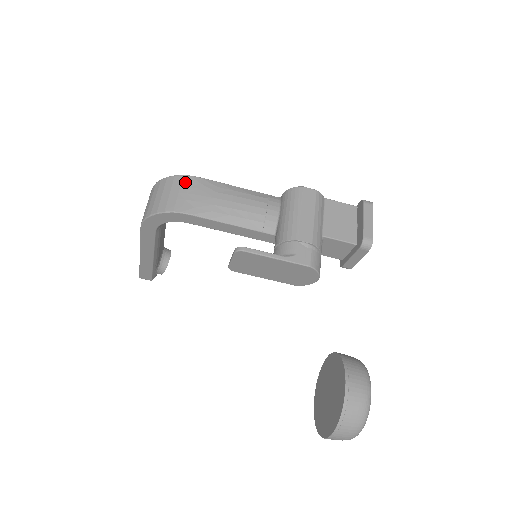
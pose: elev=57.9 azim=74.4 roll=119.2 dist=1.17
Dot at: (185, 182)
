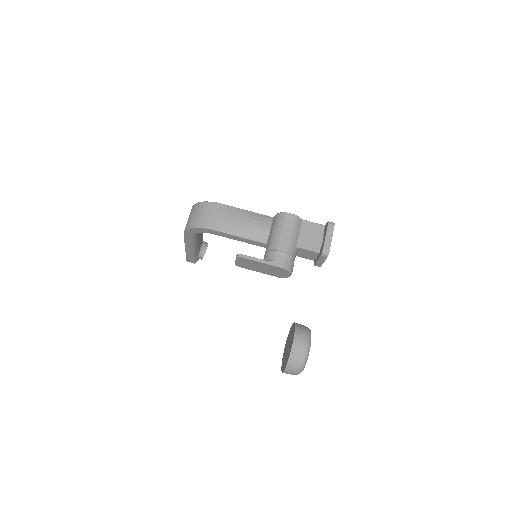
Dot at: (211, 207)
